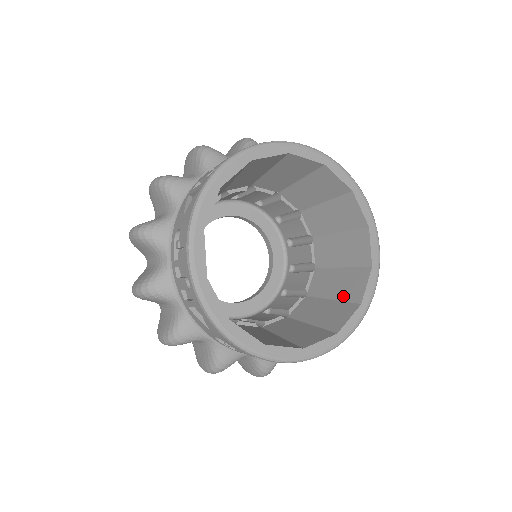
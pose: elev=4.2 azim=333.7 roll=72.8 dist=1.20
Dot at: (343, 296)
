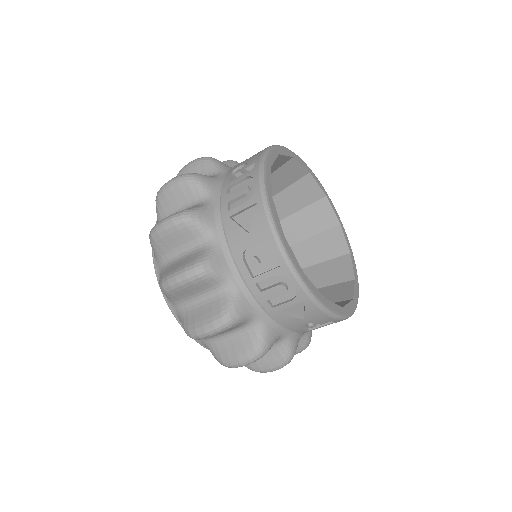
Dot at: (329, 256)
